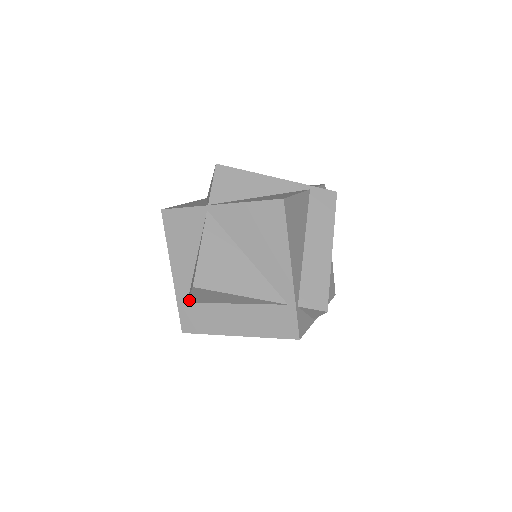
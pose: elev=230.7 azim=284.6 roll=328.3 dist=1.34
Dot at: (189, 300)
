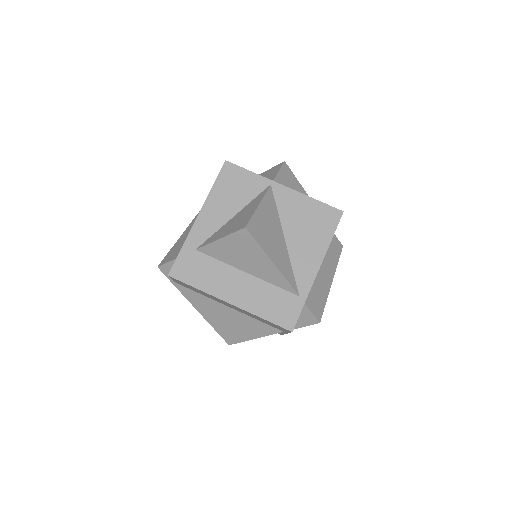
Dot at: (204, 247)
